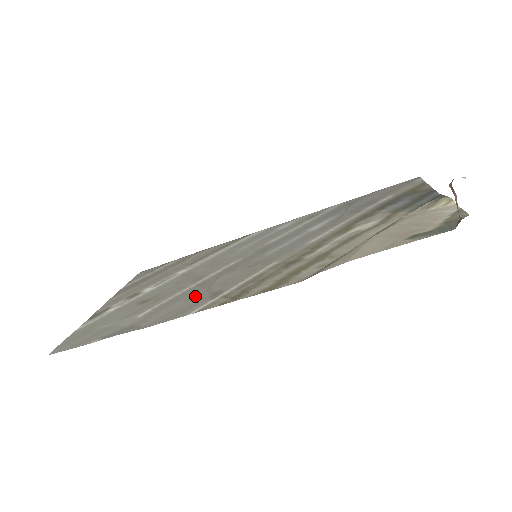
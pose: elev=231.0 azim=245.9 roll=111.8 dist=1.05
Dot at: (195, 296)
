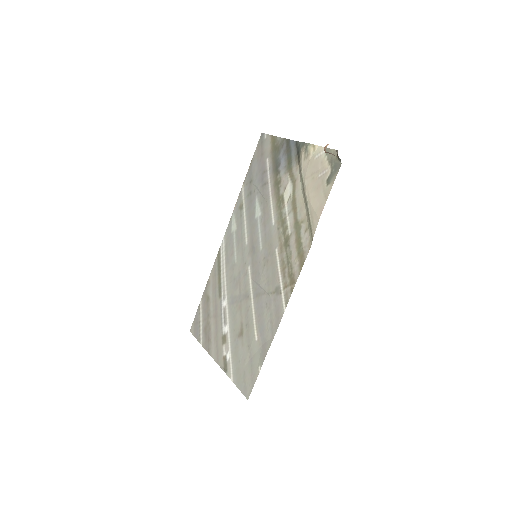
Dot at: (267, 303)
